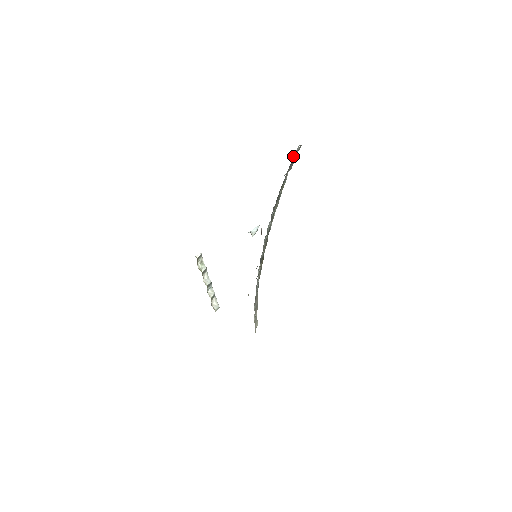
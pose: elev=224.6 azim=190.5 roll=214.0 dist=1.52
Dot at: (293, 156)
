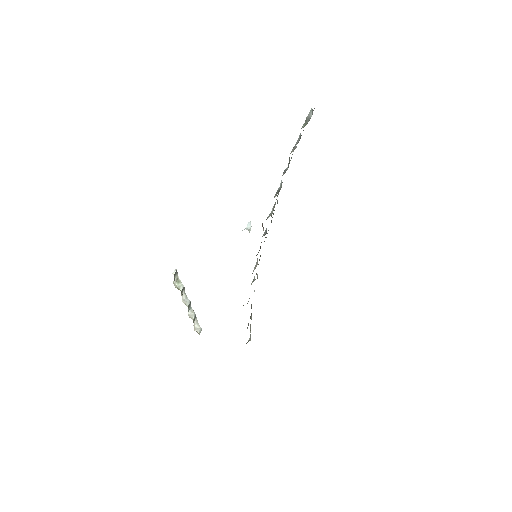
Dot at: (306, 123)
